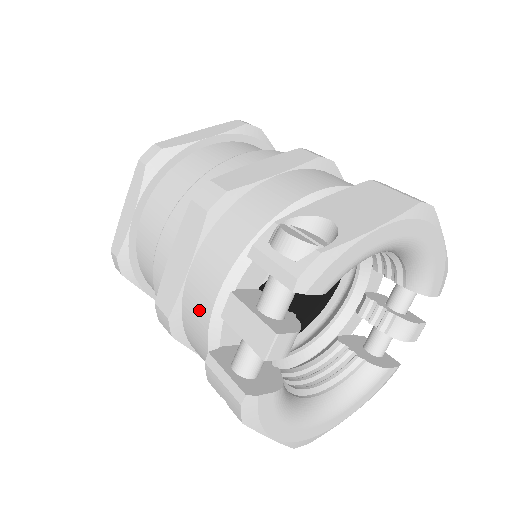
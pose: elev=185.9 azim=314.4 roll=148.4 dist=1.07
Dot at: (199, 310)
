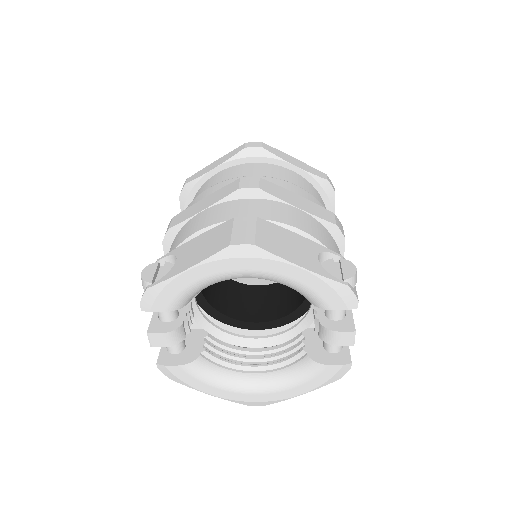
Dot at: occluded
